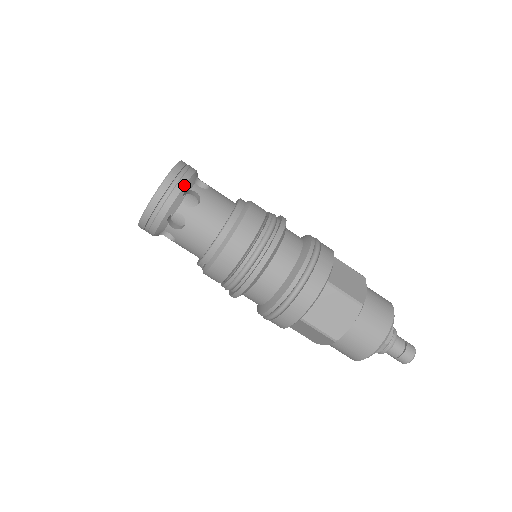
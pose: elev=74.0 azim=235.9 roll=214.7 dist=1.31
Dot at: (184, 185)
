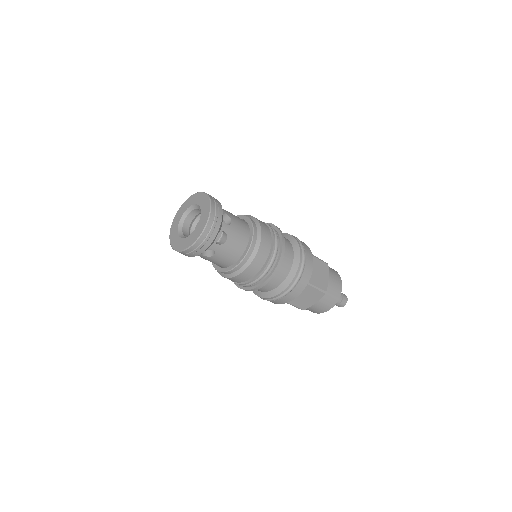
Dot at: (218, 232)
